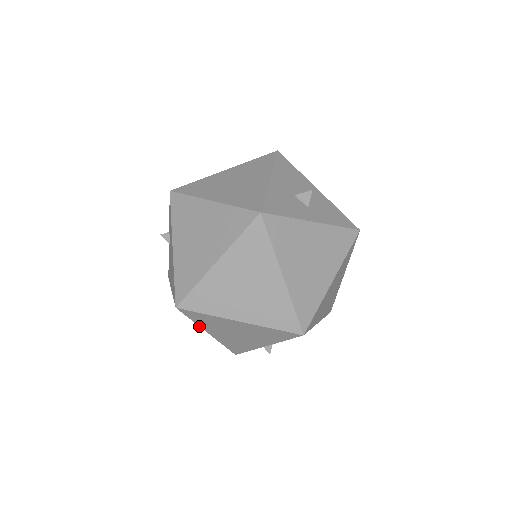
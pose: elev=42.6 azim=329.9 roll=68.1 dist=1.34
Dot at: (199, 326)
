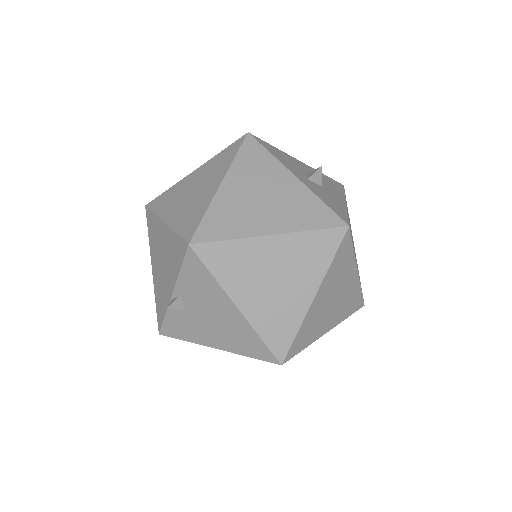
Dot at: (150, 249)
